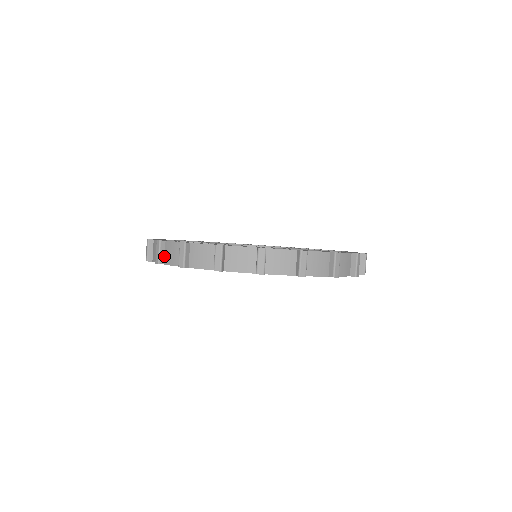
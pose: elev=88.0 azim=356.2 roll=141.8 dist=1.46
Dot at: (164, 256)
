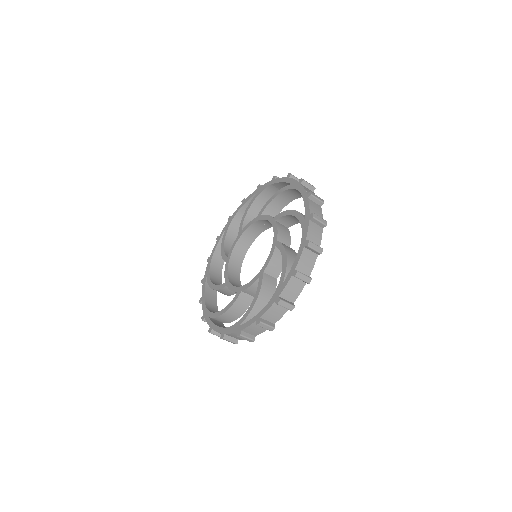
Dot at: occluded
